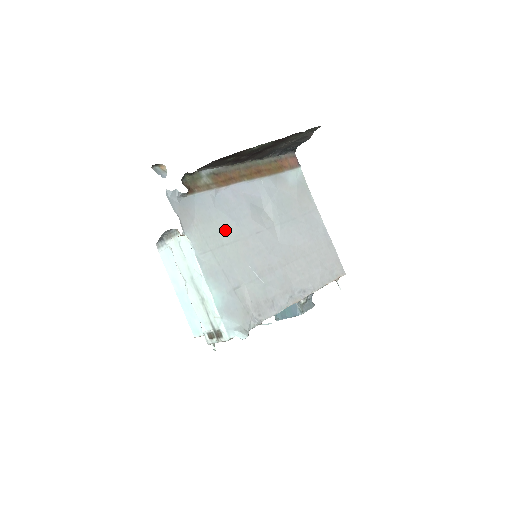
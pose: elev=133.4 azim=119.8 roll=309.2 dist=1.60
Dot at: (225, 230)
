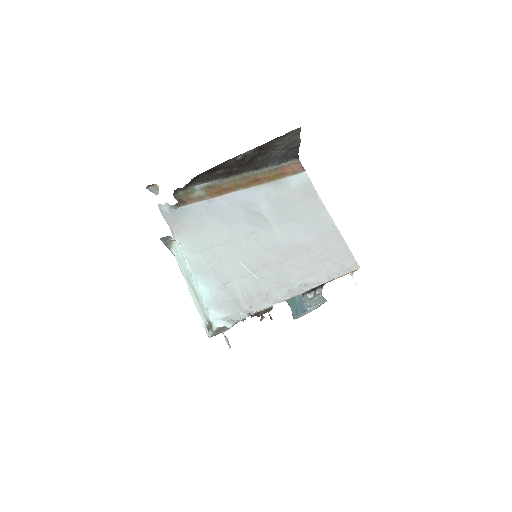
Dot at: (217, 233)
